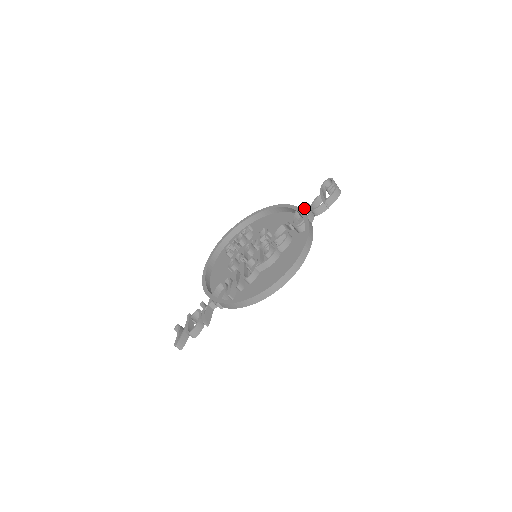
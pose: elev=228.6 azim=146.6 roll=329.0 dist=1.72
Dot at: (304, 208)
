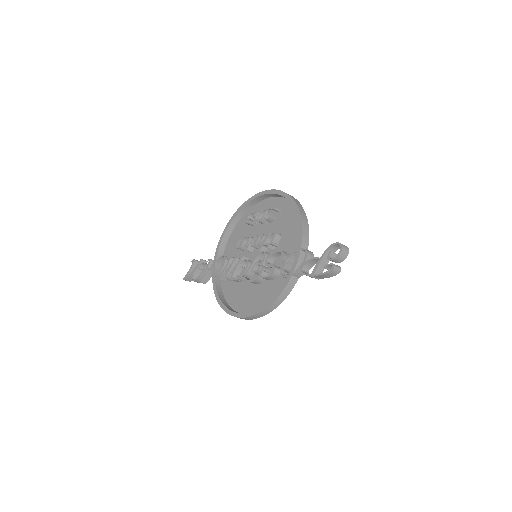
Dot at: occluded
